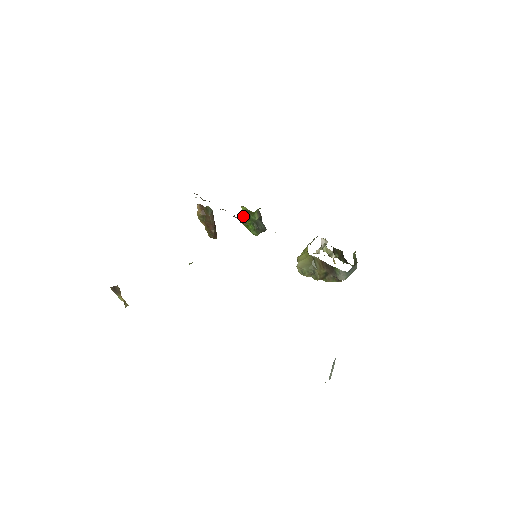
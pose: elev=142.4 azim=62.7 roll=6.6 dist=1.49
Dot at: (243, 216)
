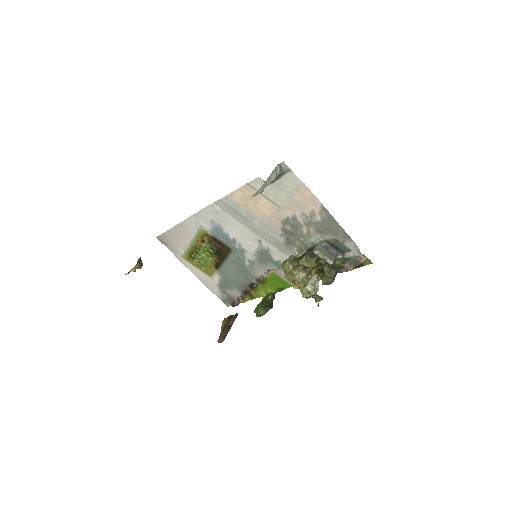
Dot at: occluded
